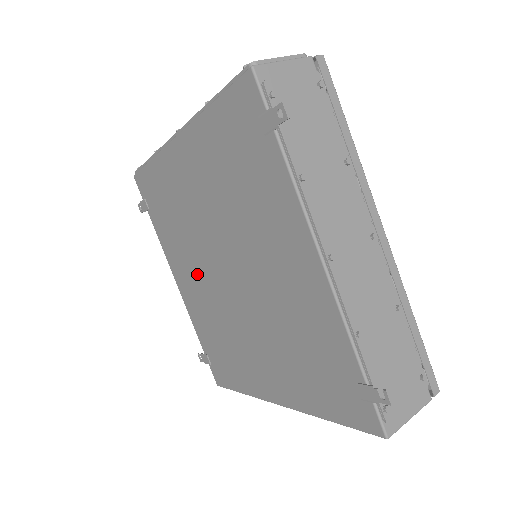
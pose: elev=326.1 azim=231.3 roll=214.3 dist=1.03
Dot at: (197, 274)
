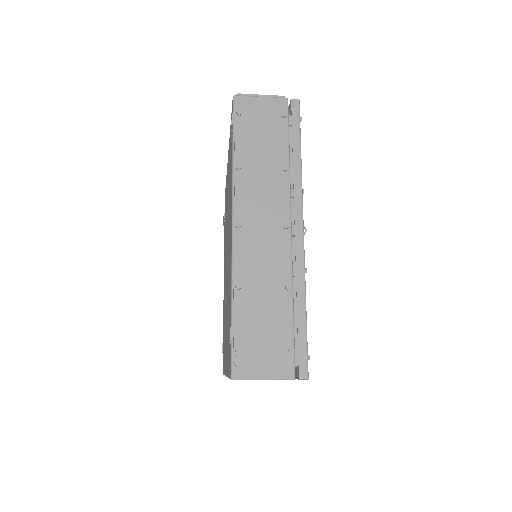
Dot at: occluded
